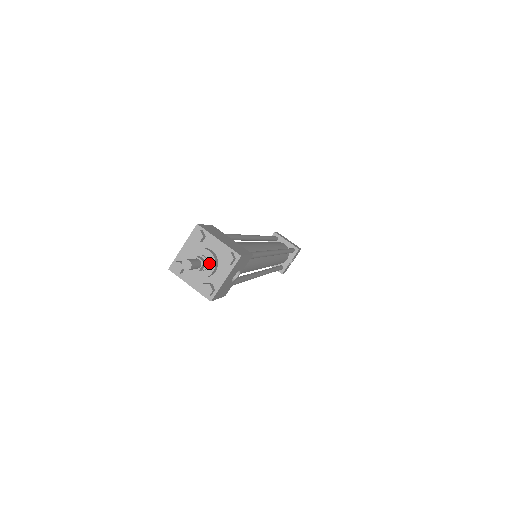
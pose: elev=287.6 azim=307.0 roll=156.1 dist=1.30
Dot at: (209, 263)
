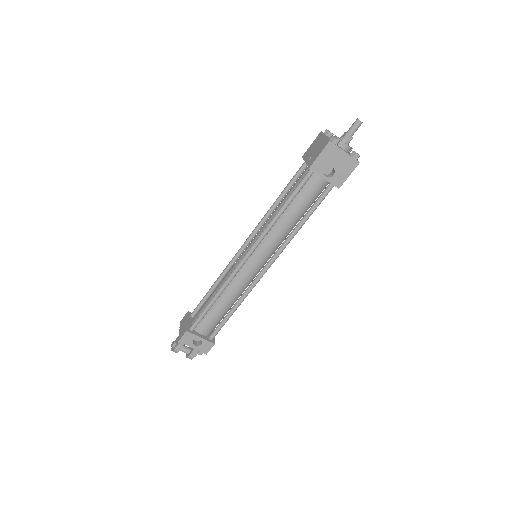
Dot at: (348, 145)
